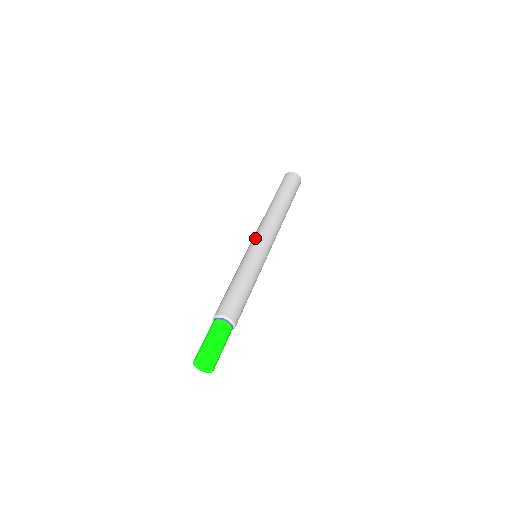
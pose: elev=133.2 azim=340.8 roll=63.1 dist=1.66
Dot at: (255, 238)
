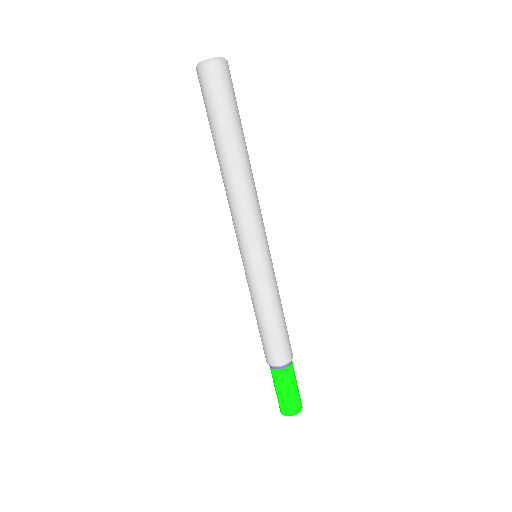
Dot at: (246, 241)
